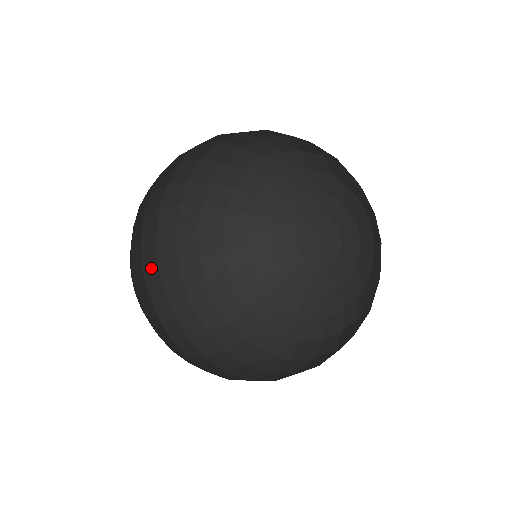
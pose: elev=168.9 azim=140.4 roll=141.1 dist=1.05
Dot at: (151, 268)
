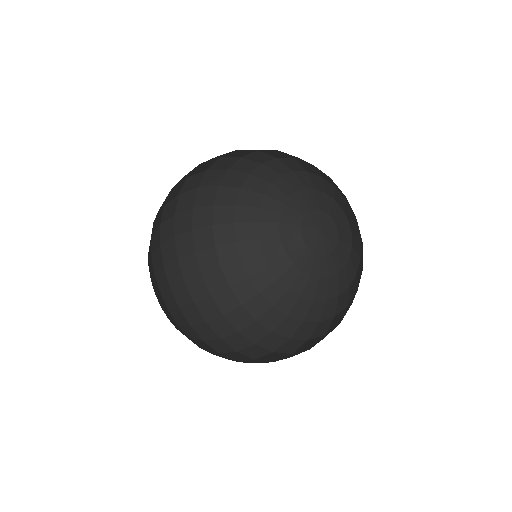
Dot at: (168, 243)
